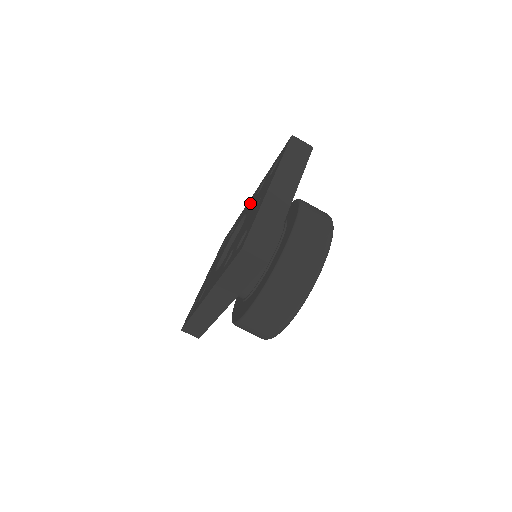
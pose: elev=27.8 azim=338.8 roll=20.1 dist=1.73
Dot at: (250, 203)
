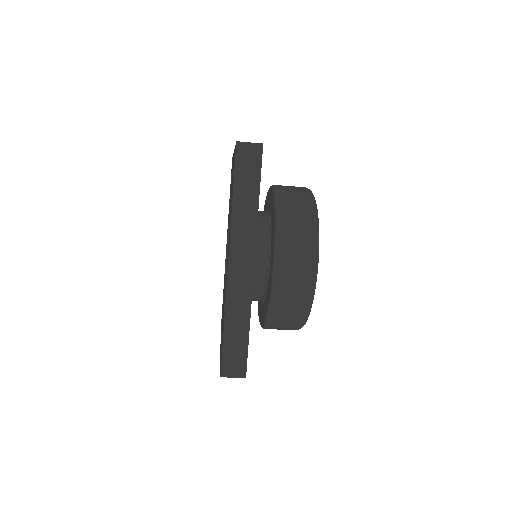
Dot at: (227, 235)
